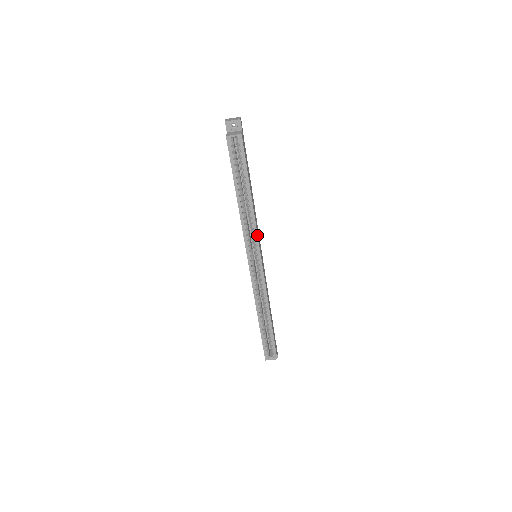
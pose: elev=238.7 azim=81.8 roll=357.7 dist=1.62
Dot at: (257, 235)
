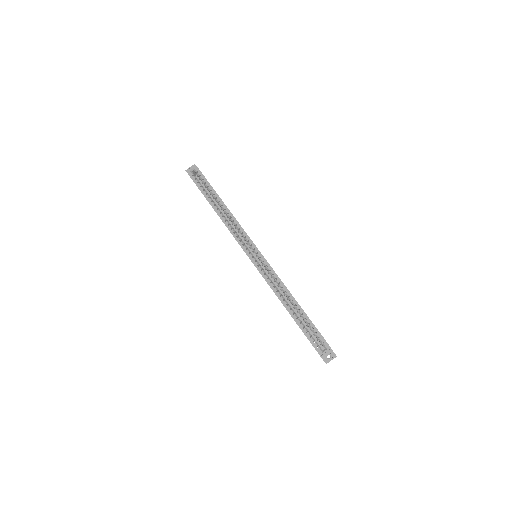
Dot at: (242, 229)
